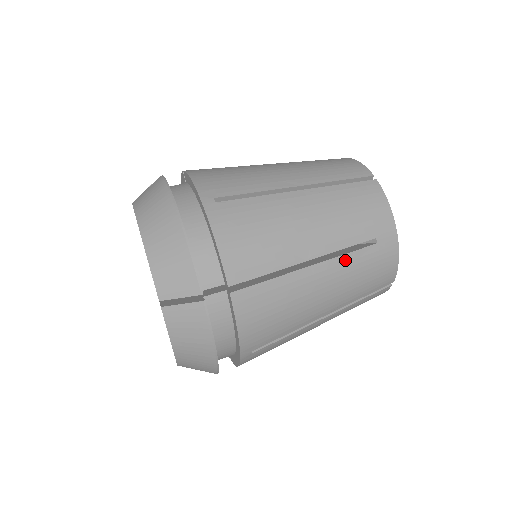
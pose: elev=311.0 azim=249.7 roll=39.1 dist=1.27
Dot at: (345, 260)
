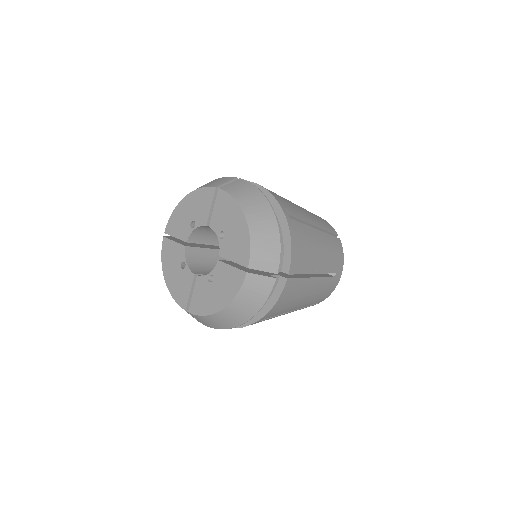
Dot at: (324, 280)
